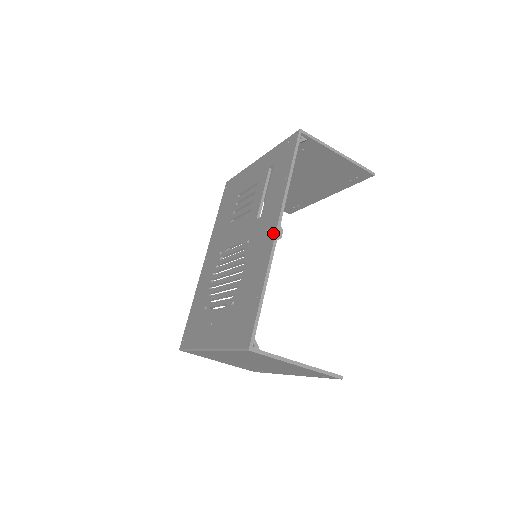
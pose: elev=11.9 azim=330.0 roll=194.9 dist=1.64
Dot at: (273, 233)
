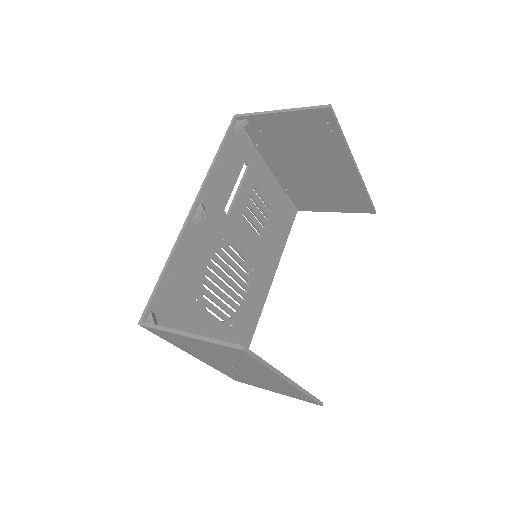
Dot at: (192, 214)
